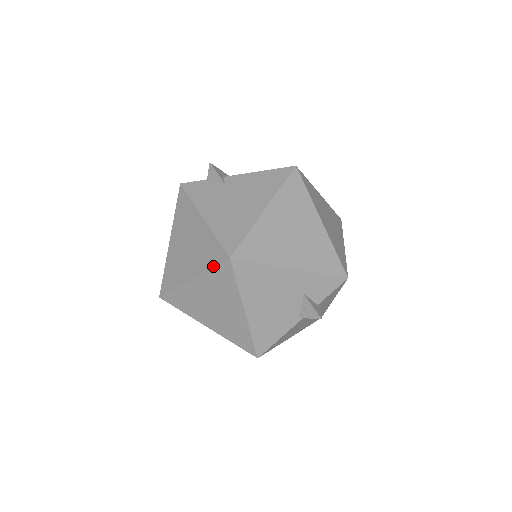
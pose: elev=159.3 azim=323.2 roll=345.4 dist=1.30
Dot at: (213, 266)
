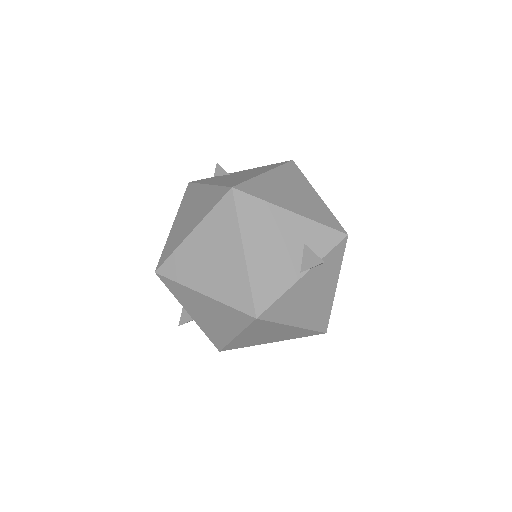
Dot at: (215, 205)
